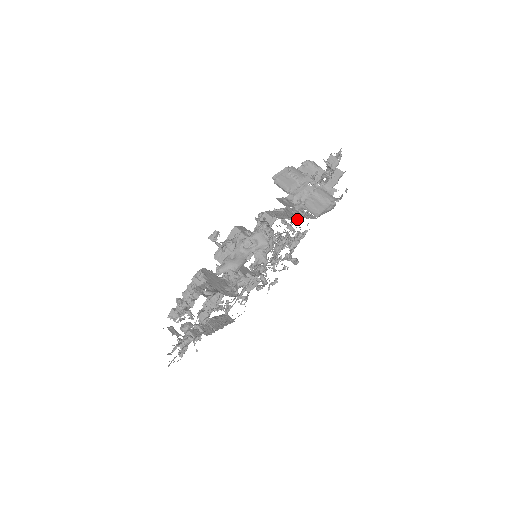
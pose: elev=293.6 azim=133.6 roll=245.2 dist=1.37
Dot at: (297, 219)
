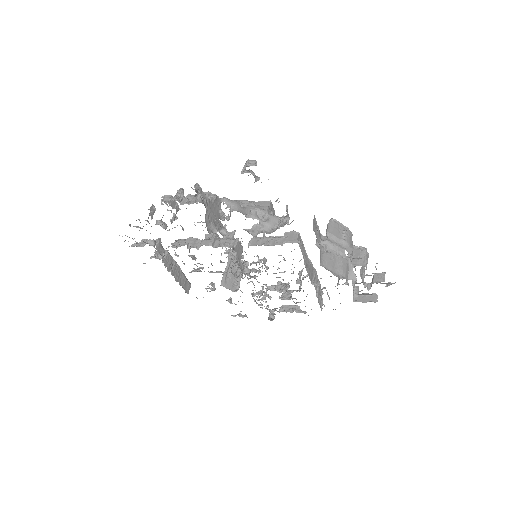
Dot at: (310, 279)
